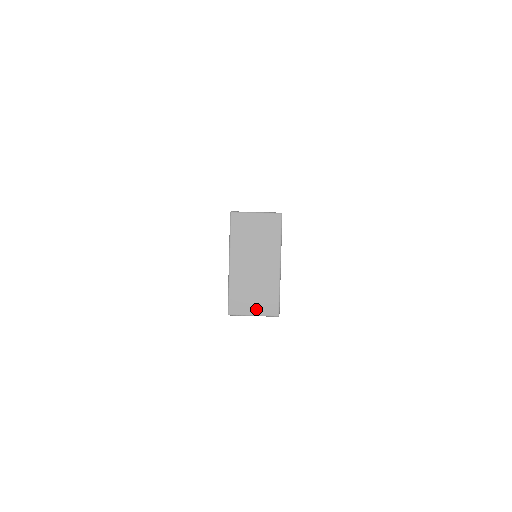
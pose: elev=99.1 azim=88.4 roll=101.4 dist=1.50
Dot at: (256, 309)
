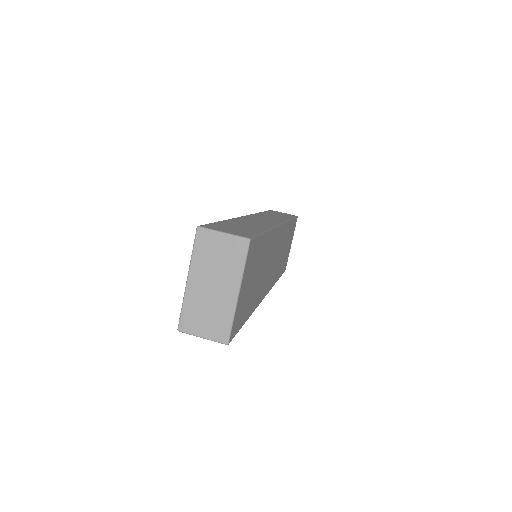
Dot at: (206, 332)
